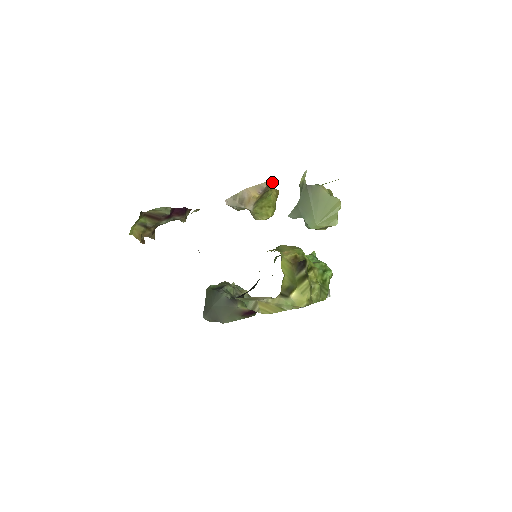
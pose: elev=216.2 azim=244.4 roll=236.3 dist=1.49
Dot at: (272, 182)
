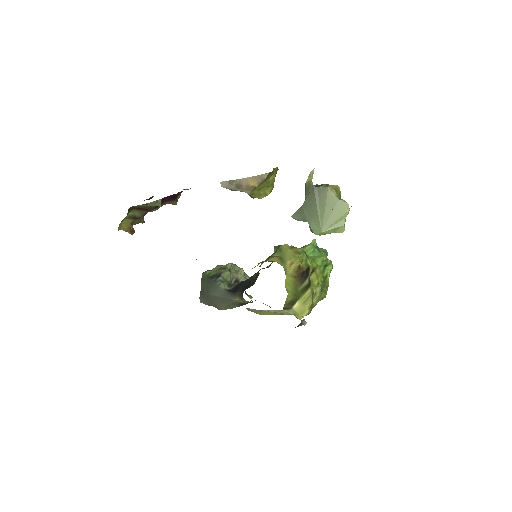
Dot at: (273, 171)
